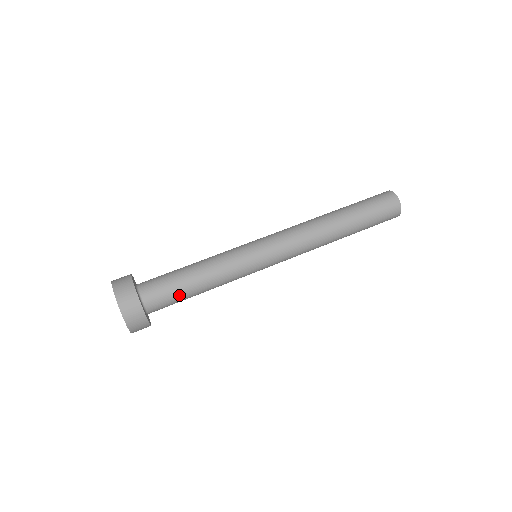
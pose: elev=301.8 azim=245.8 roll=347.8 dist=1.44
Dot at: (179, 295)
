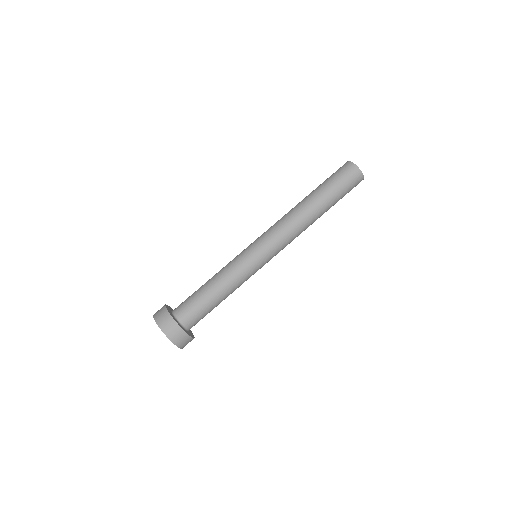
Dot at: (210, 311)
